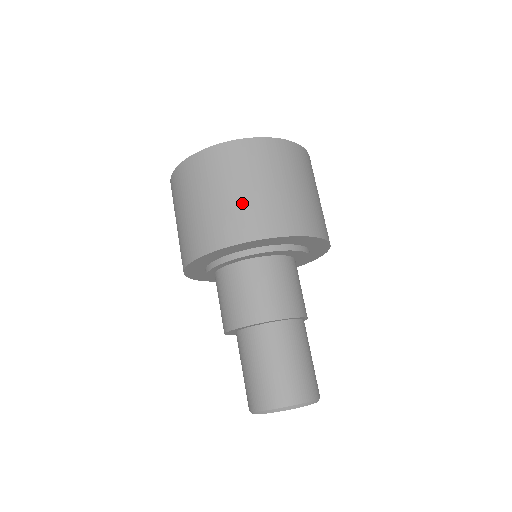
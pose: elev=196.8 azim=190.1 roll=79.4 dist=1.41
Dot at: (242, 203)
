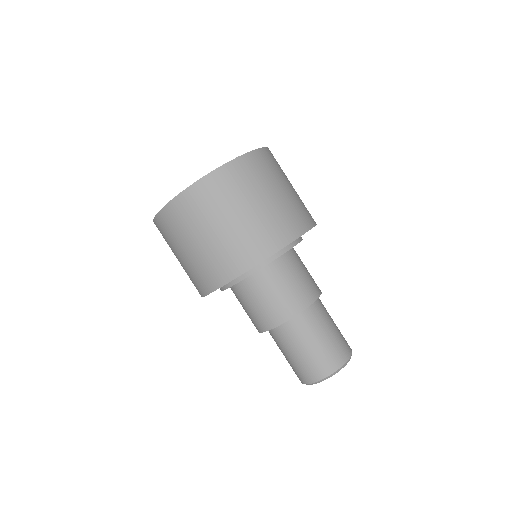
Dot at: (286, 203)
